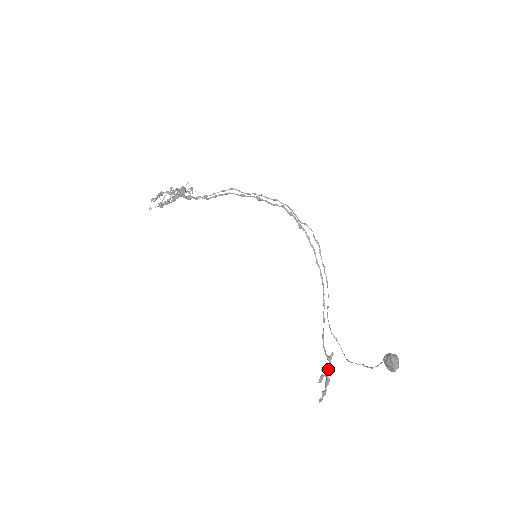
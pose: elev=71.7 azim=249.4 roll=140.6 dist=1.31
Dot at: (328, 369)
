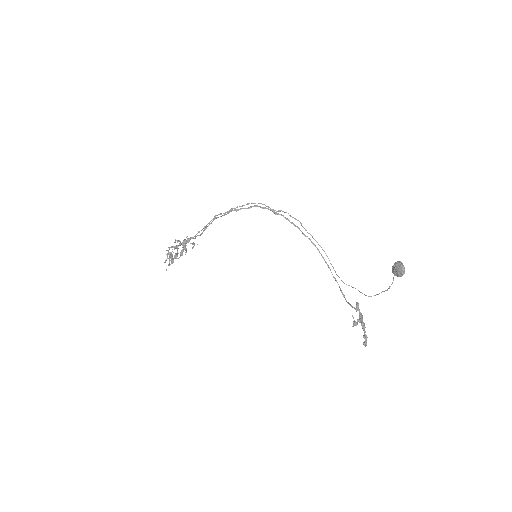
Dot at: (359, 316)
